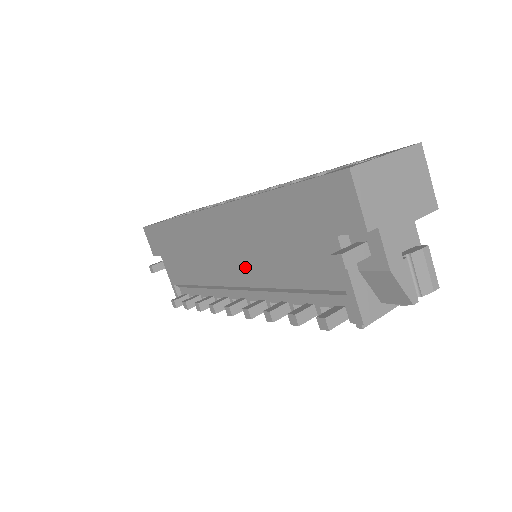
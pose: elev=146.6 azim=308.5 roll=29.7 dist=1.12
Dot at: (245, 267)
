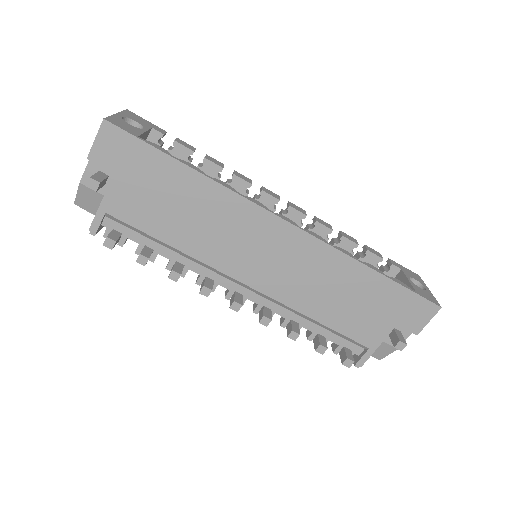
Dot at: (284, 285)
